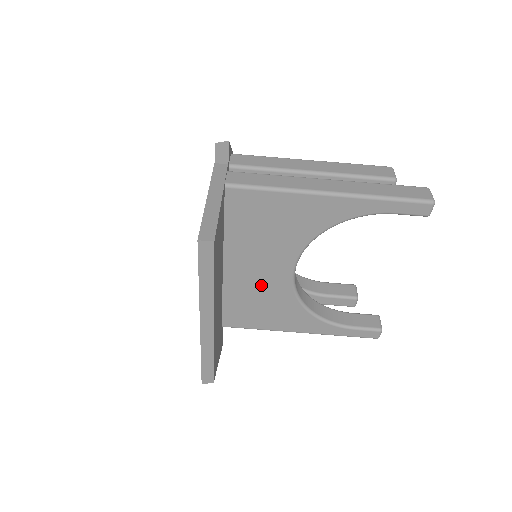
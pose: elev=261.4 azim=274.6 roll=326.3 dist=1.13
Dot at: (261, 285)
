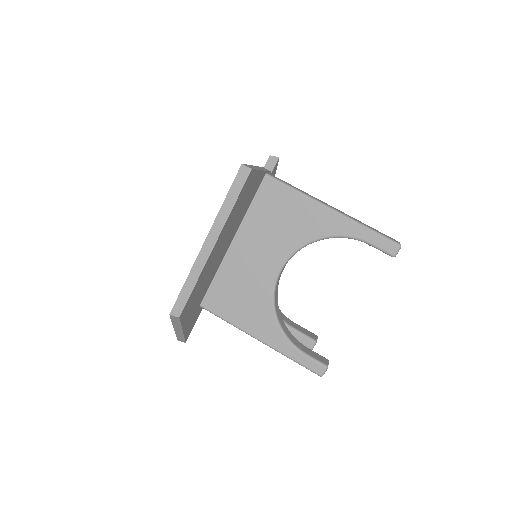
Dot at: (251, 273)
